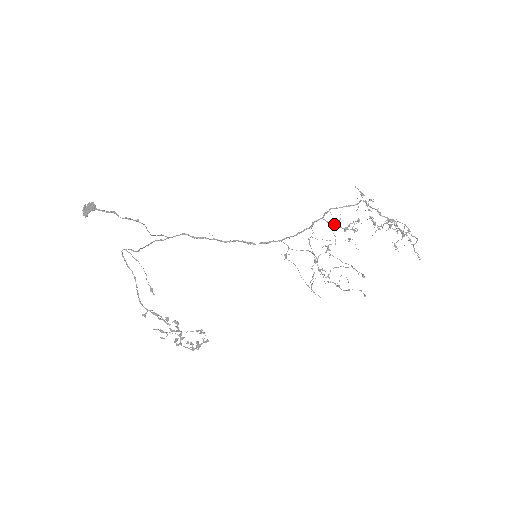
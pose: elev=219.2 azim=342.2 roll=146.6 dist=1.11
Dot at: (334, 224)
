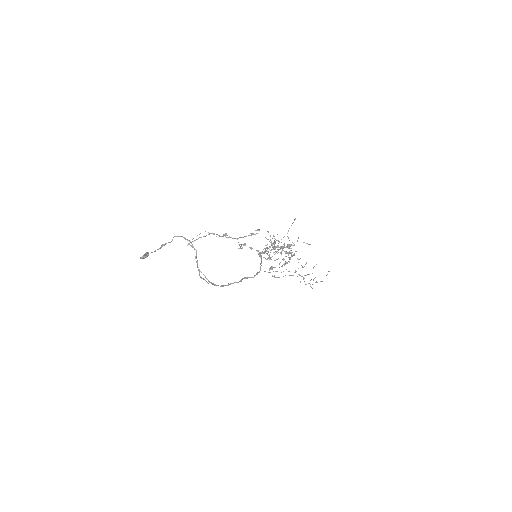
Dot at: (267, 251)
